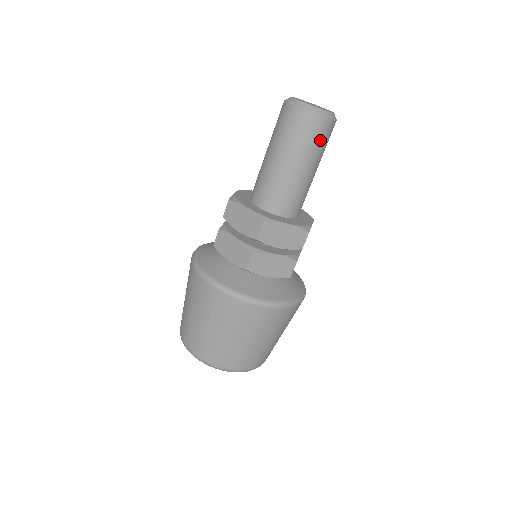
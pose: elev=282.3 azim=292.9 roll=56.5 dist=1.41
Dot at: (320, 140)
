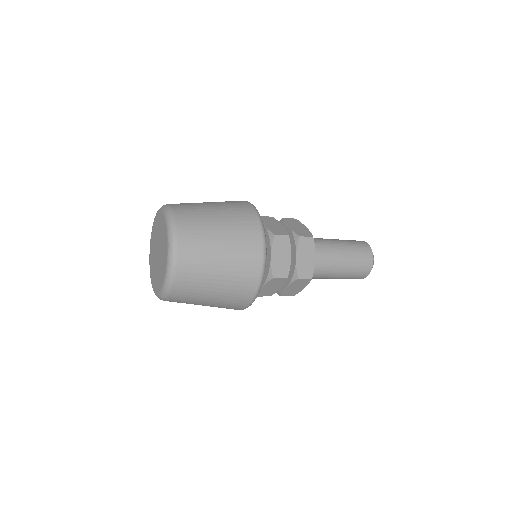
Dot at: (360, 266)
